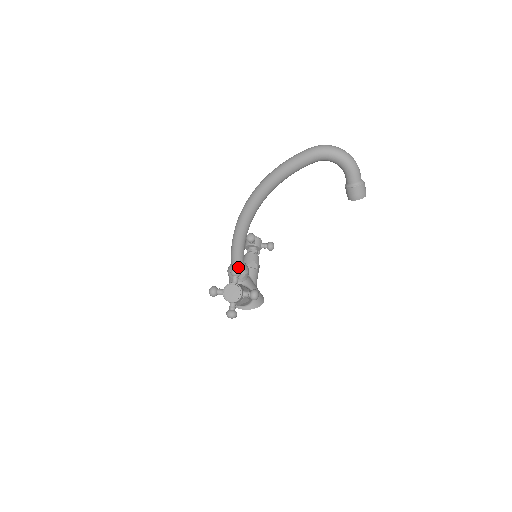
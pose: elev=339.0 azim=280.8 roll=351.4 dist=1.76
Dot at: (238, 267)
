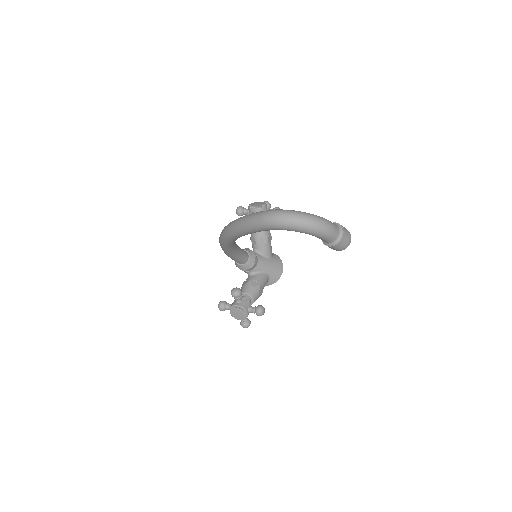
Dot at: (242, 264)
